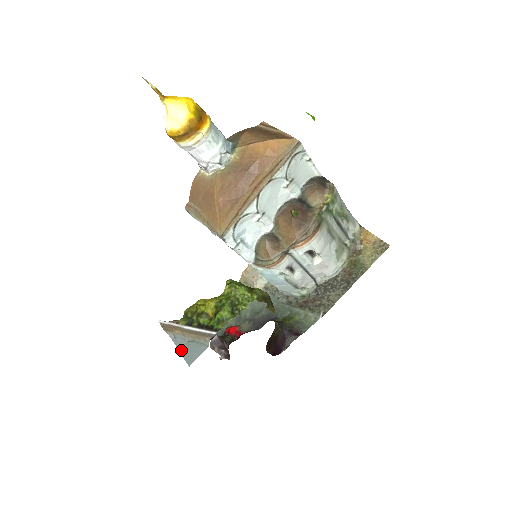
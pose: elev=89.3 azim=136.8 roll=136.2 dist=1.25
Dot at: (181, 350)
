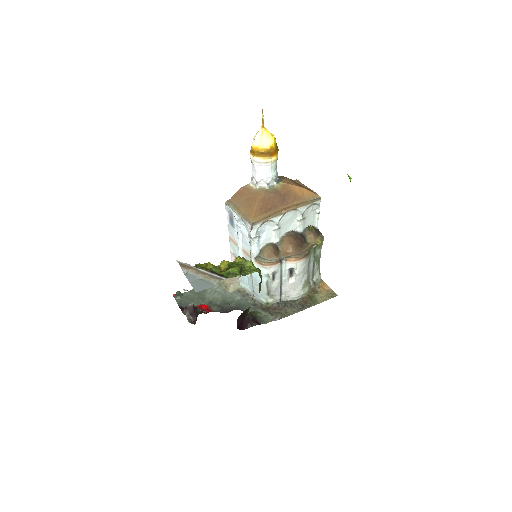
Dot at: (191, 282)
